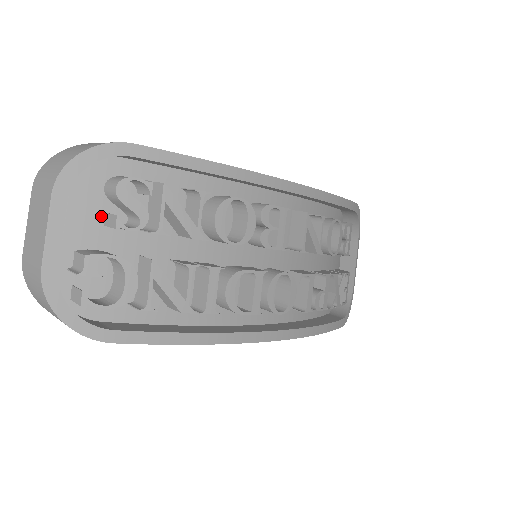
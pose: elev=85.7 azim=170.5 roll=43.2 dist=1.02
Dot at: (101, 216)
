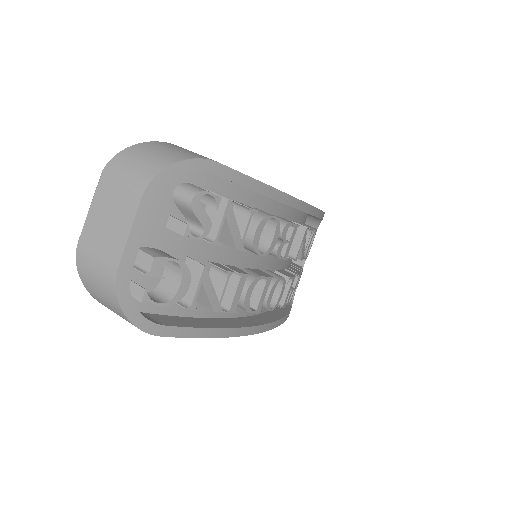
Dot at: (165, 218)
